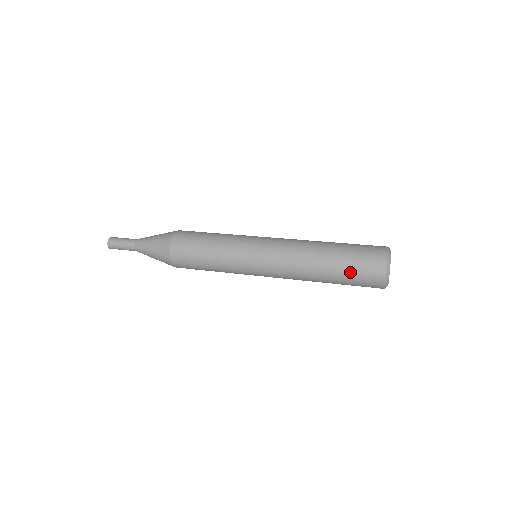
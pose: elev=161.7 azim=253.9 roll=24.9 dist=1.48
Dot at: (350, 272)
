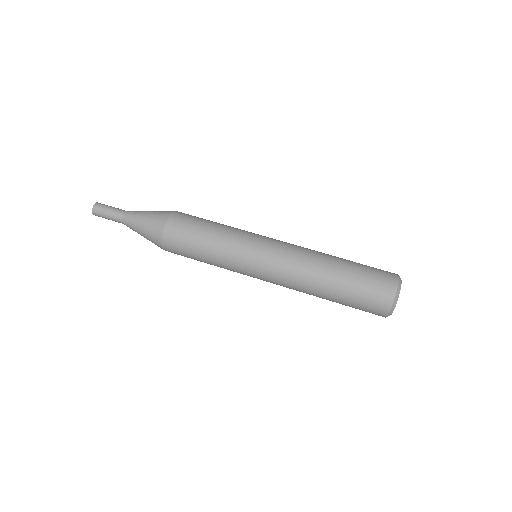
Dot at: (356, 295)
